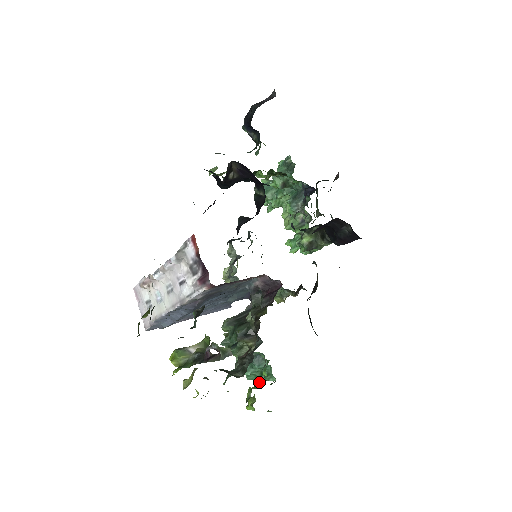
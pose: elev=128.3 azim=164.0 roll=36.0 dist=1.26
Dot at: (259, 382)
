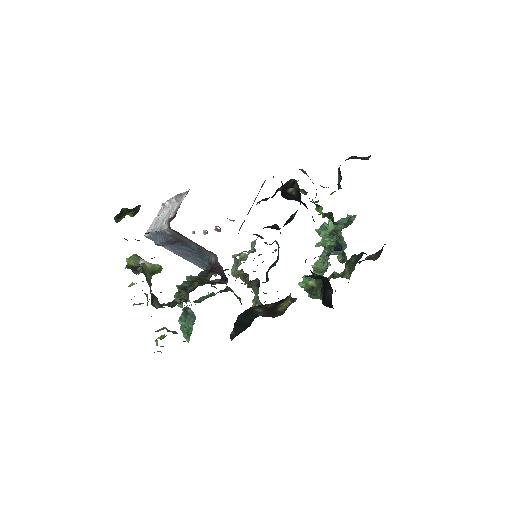
Dot at: occluded
